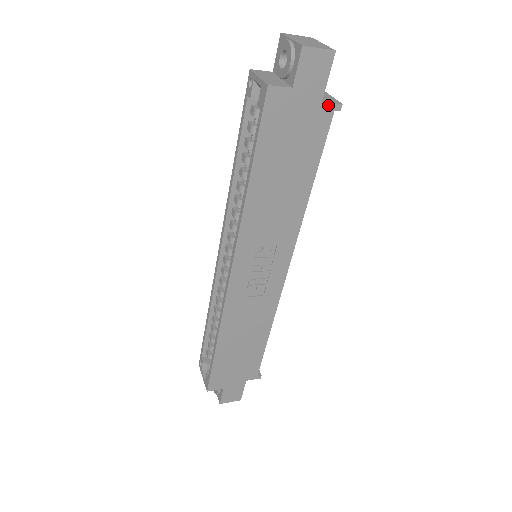
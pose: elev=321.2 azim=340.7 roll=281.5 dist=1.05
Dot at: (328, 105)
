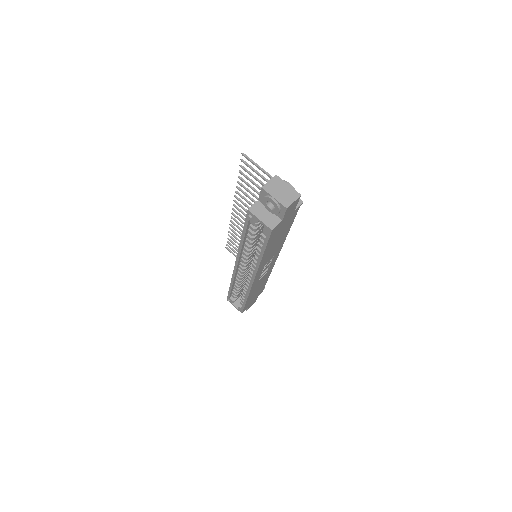
Dot at: (297, 208)
